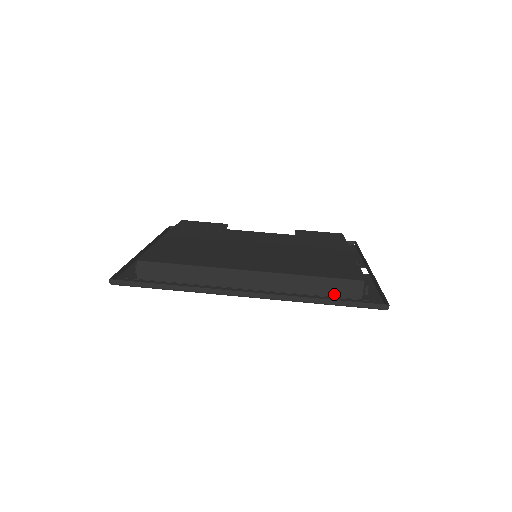
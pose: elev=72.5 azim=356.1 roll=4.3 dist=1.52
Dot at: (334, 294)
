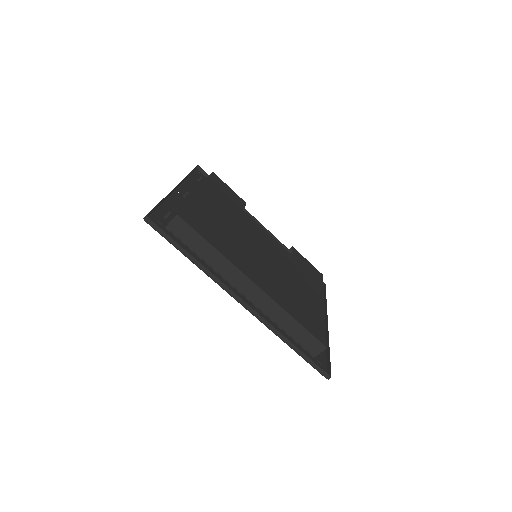
Dot at: (300, 341)
